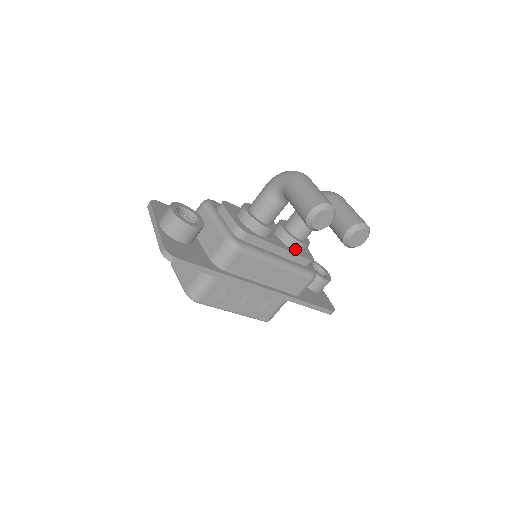
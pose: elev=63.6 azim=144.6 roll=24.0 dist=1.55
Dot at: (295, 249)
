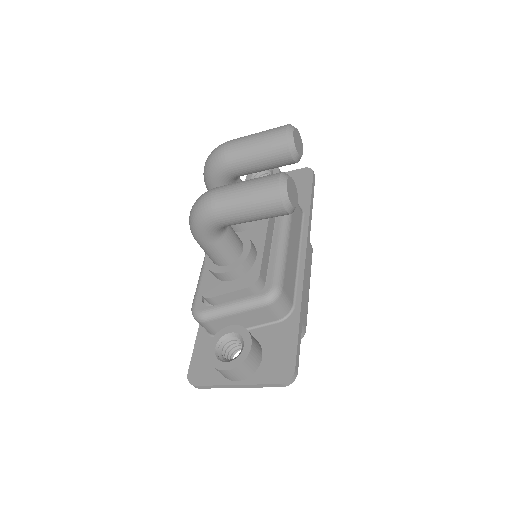
Dot at: occluded
